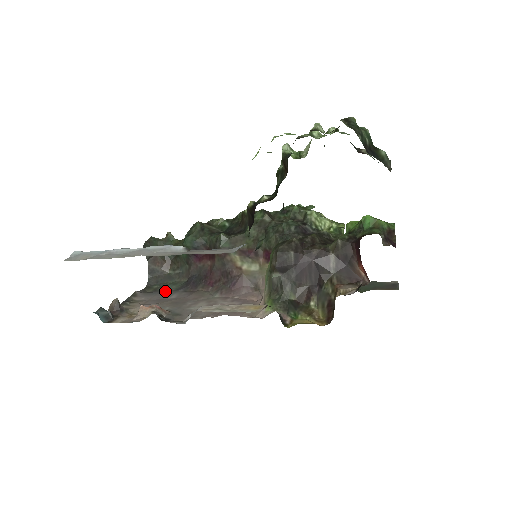
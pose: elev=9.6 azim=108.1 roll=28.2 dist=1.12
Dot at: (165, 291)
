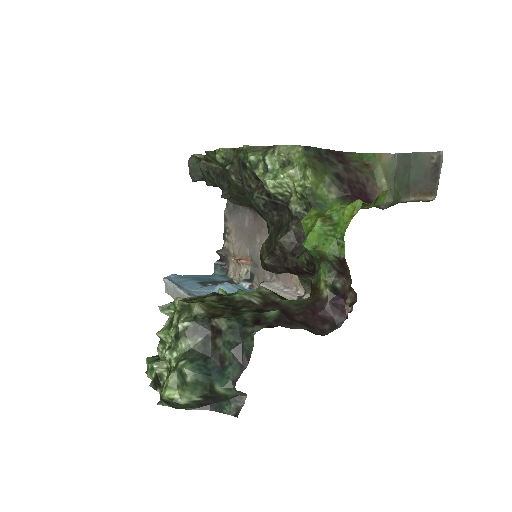
Dot at: (239, 208)
